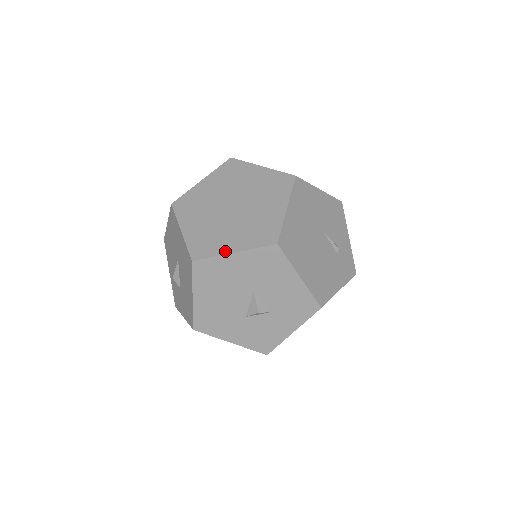
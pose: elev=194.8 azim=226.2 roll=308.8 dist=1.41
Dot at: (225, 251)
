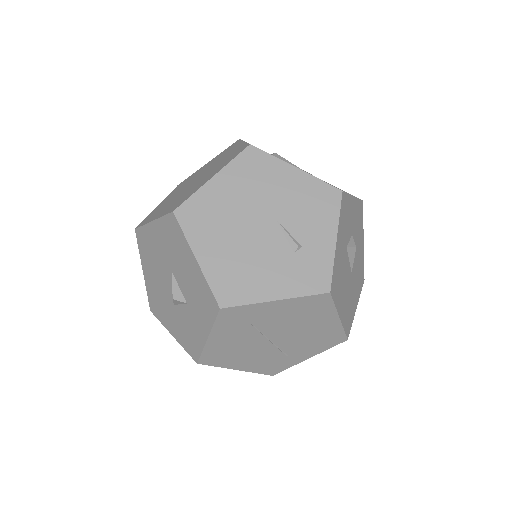
Dot at: (151, 220)
